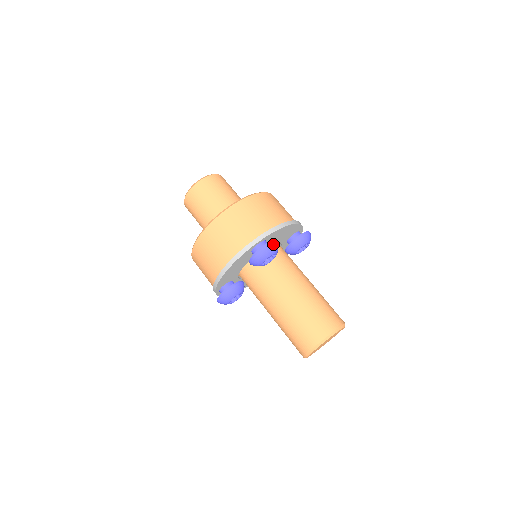
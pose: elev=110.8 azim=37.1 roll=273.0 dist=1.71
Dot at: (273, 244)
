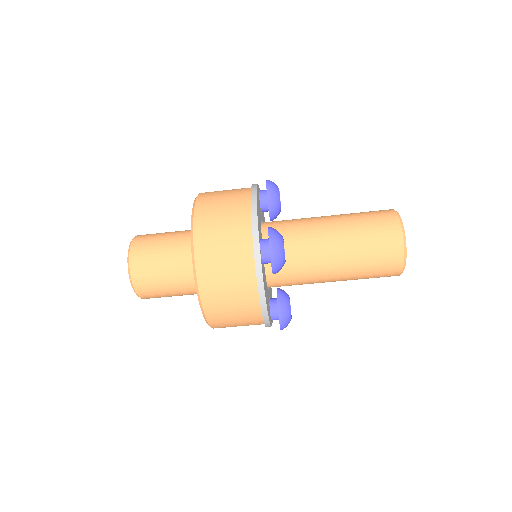
Dot at: (273, 235)
